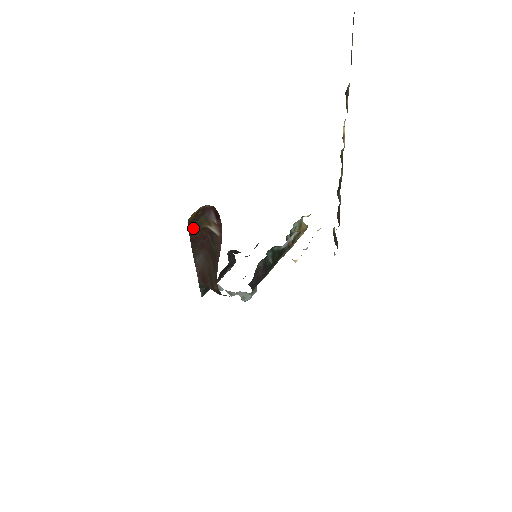
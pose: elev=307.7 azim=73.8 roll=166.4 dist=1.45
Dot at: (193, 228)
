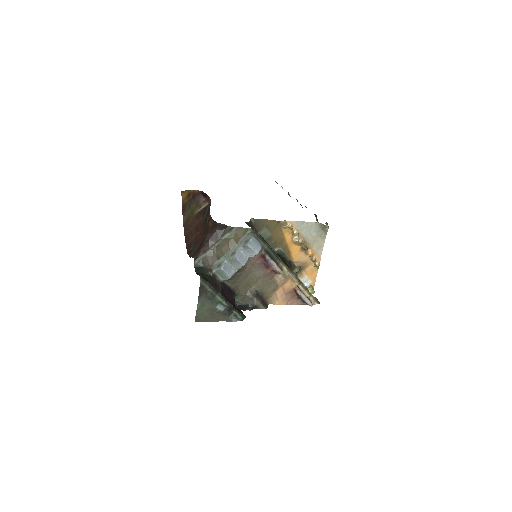
Dot at: (187, 219)
